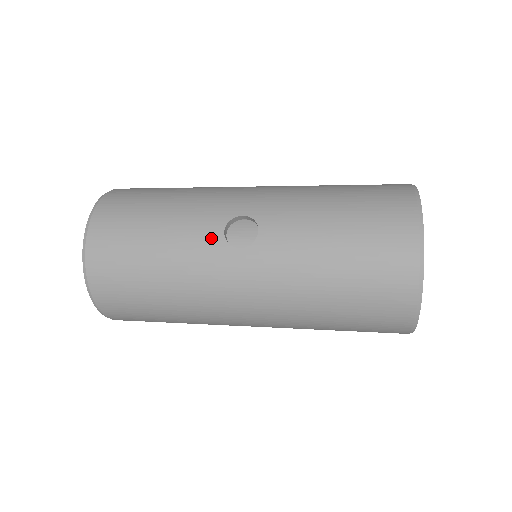
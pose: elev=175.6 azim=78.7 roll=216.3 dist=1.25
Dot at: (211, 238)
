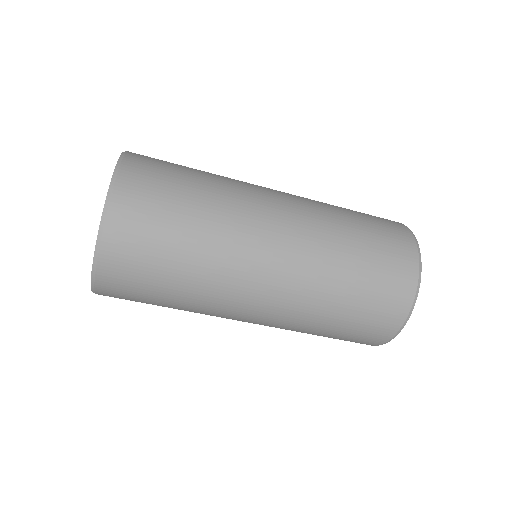
Dot at: occluded
